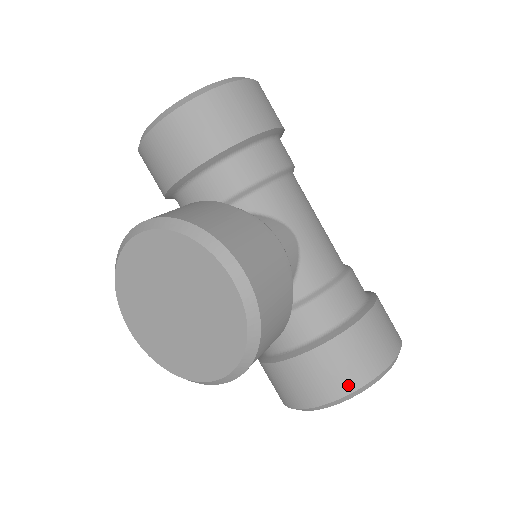
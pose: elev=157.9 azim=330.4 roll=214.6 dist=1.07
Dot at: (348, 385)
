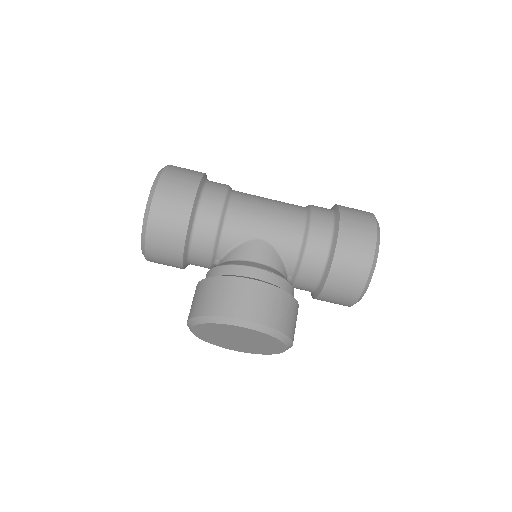
Dot at: (359, 286)
